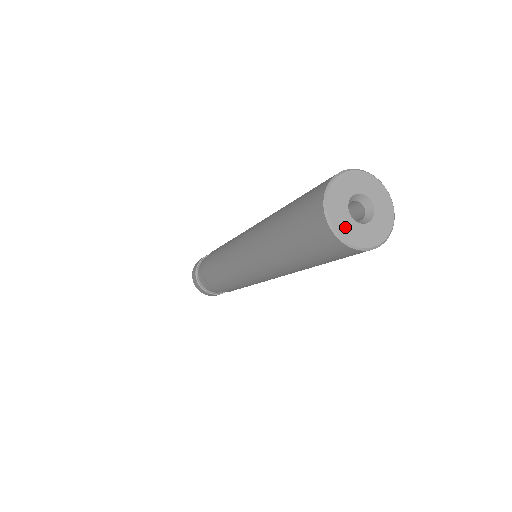
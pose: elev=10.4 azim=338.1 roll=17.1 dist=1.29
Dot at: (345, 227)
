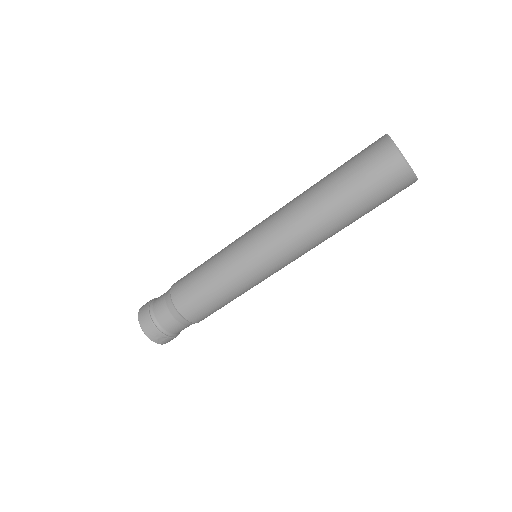
Dot at: occluded
